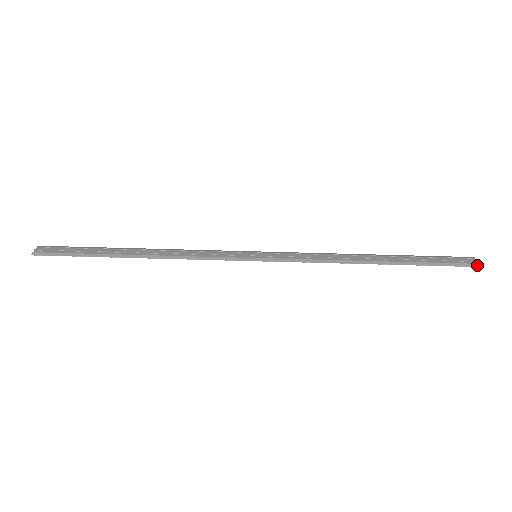
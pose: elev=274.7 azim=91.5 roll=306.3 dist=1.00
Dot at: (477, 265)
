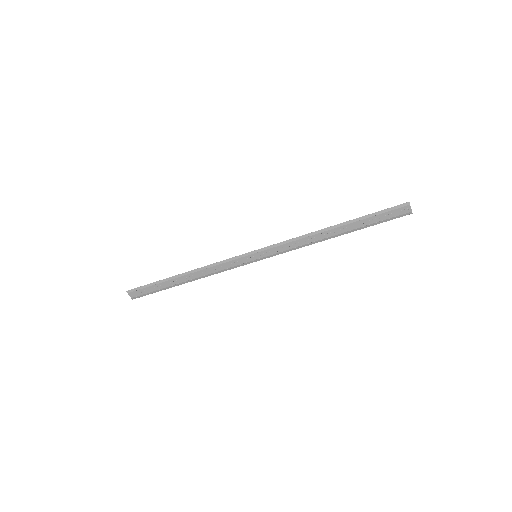
Dot at: (409, 214)
